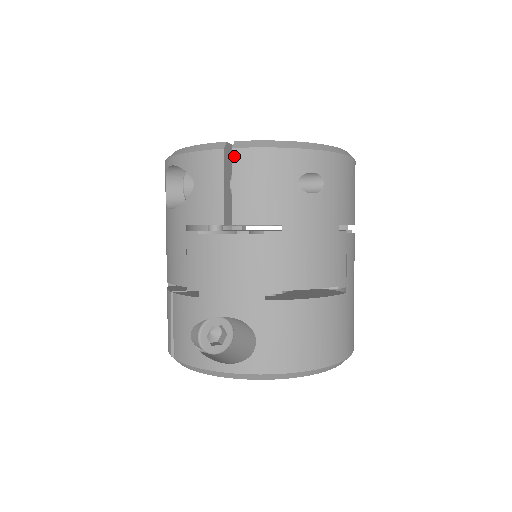
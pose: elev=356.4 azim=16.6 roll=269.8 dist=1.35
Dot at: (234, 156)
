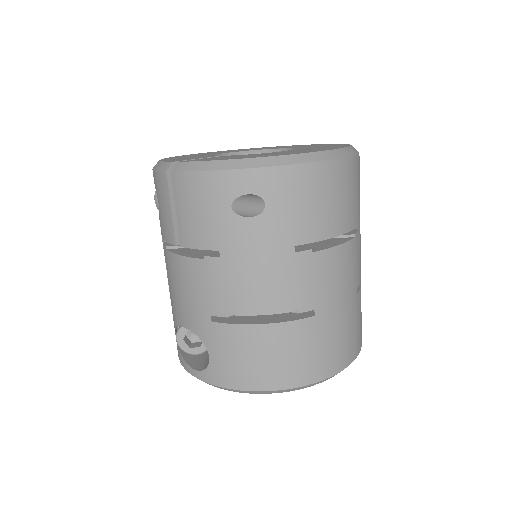
Dot at: (173, 180)
